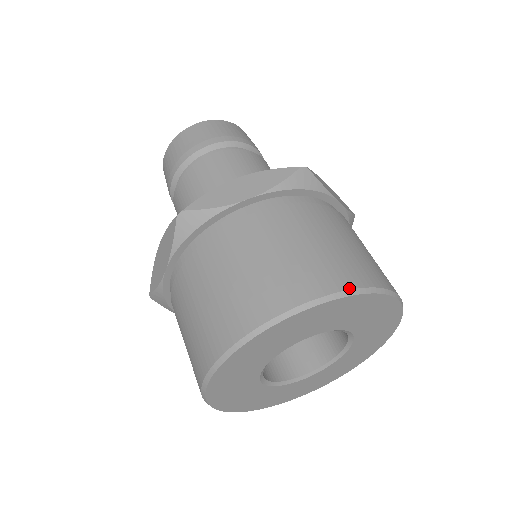
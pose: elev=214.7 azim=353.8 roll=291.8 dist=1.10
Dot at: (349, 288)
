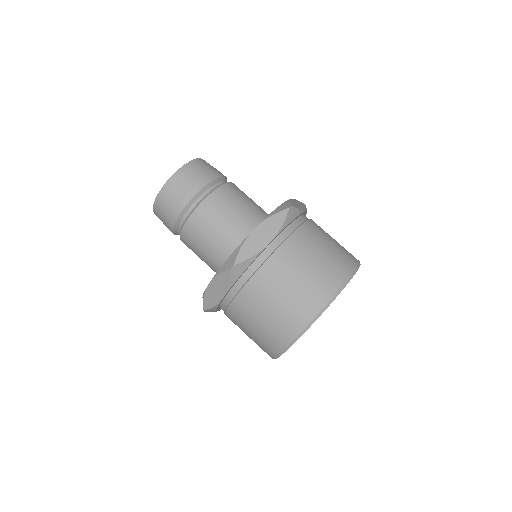
Dot at: (347, 279)
